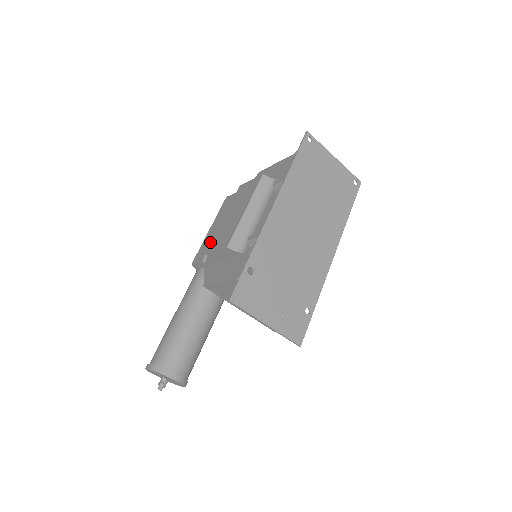
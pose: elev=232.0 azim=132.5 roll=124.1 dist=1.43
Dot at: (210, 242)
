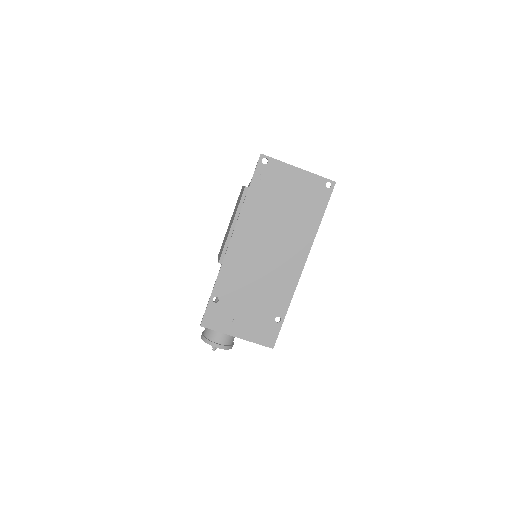
Dot at: occluded
